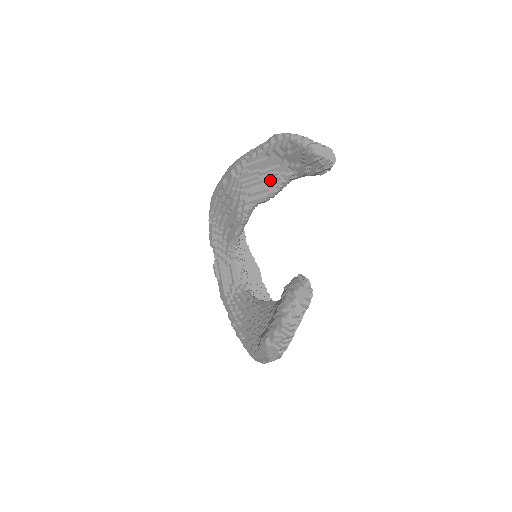
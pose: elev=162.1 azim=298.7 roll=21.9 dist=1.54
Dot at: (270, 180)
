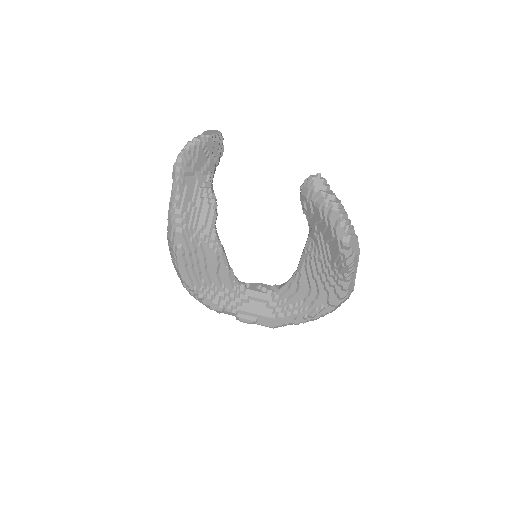
Dot at: (203, 198)
